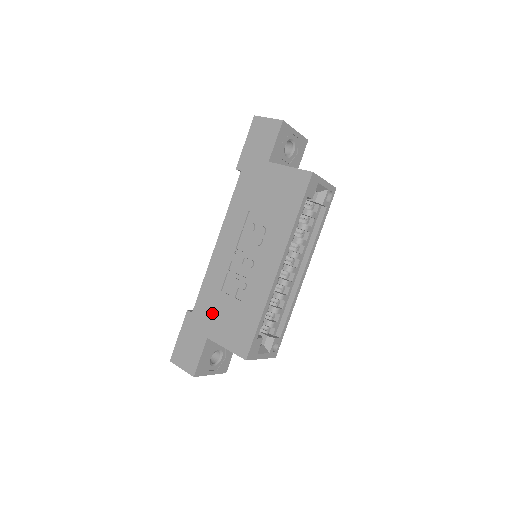
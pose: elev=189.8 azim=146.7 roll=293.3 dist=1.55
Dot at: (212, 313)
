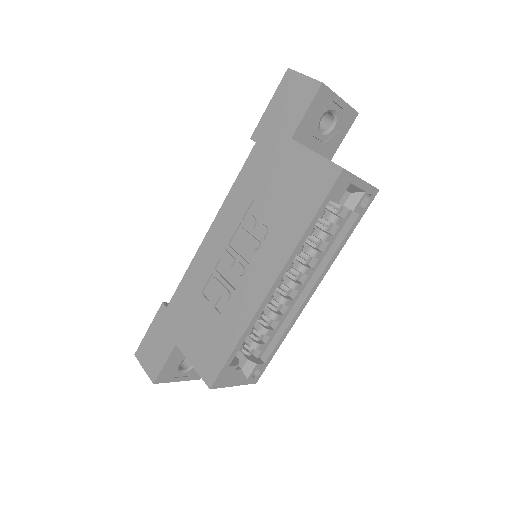
Dot at: (186, 316)
